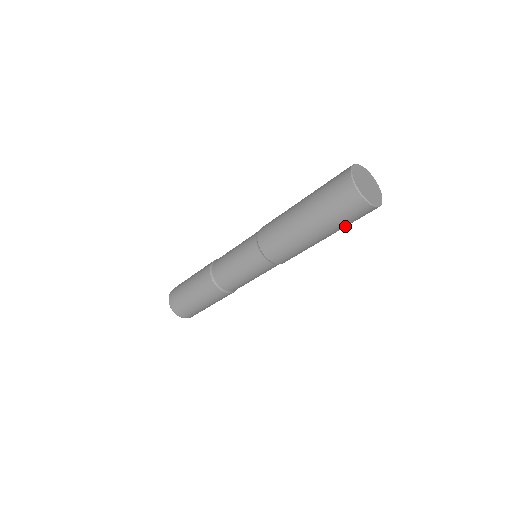
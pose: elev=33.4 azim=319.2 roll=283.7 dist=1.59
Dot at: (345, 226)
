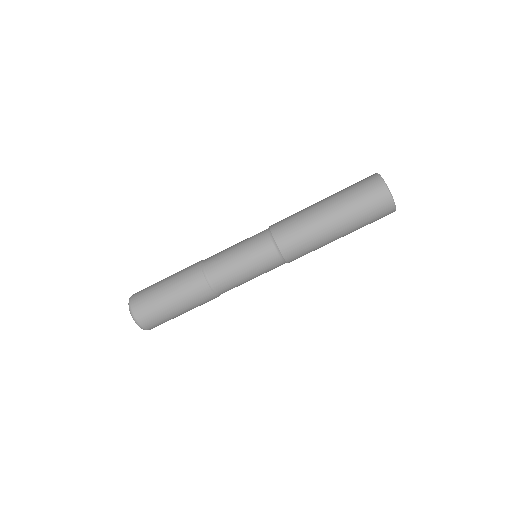
Dot at: occluded
